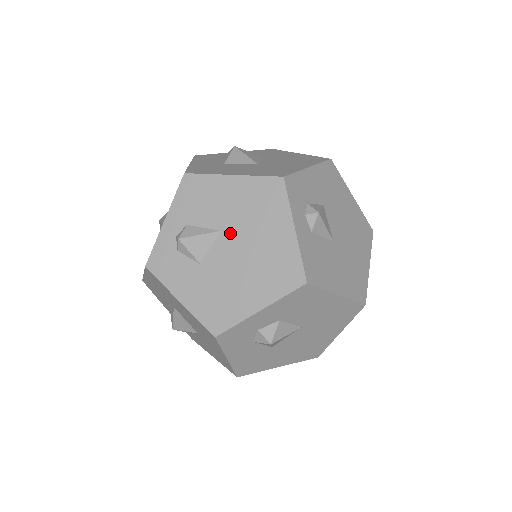
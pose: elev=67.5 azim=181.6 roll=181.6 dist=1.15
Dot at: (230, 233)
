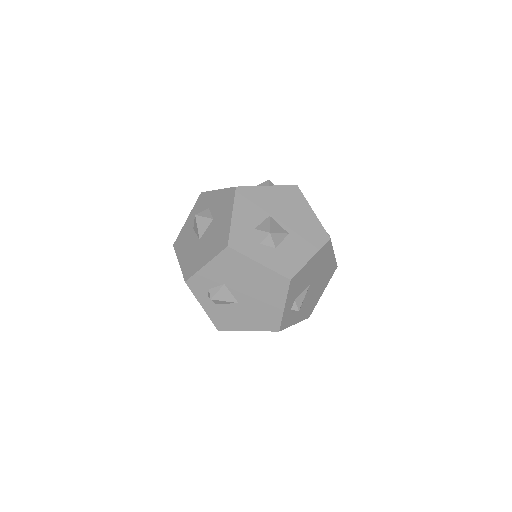
Dot at: occluded
